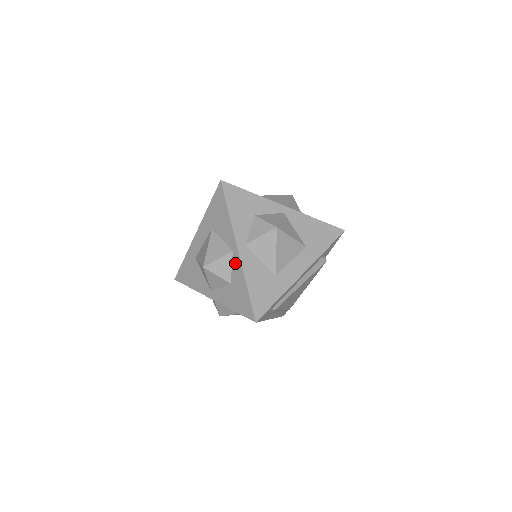
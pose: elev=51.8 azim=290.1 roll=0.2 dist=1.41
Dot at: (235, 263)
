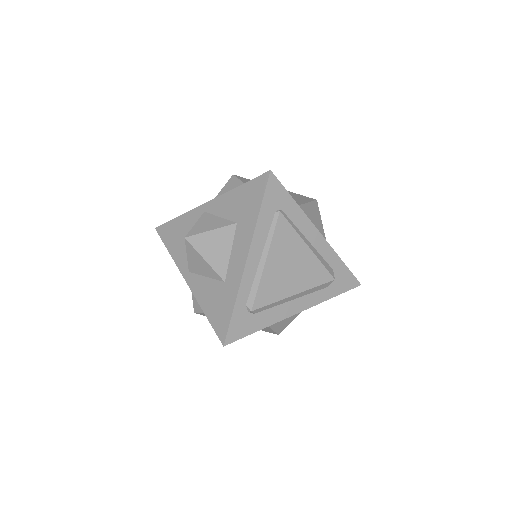
Dot at: occluded
